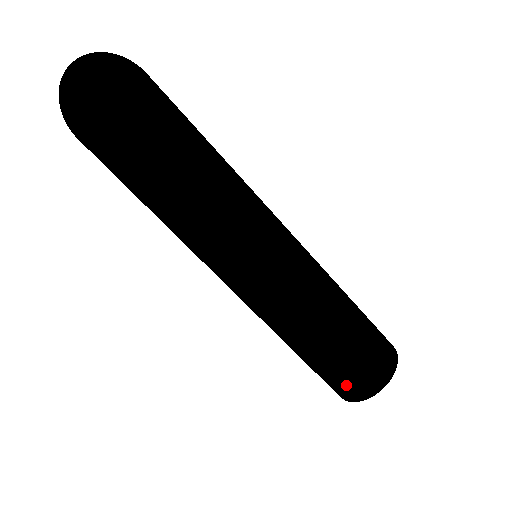
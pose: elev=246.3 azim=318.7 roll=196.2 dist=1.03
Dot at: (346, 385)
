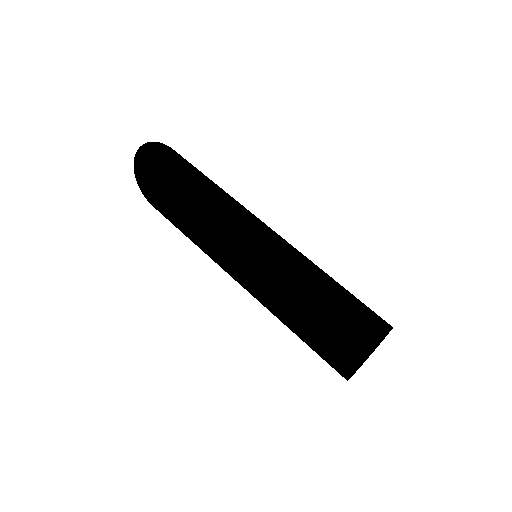
Dot at: (344, 342)
